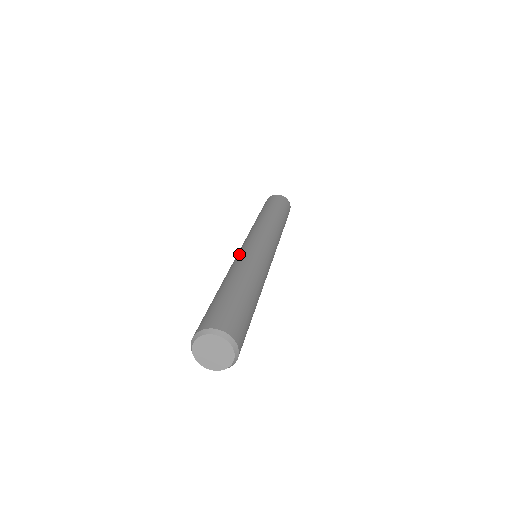
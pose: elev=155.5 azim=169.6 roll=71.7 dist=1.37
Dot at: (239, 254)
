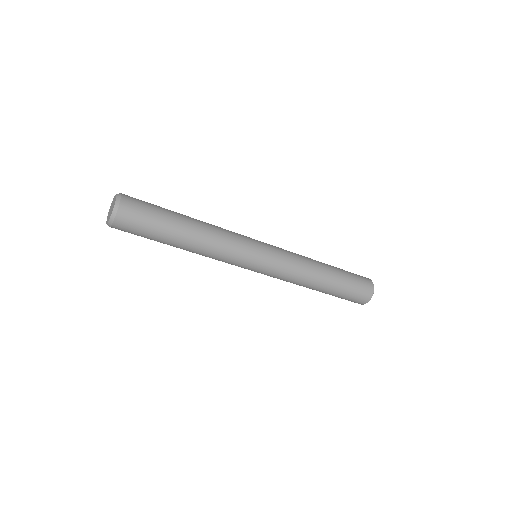
Dot at: occluded
